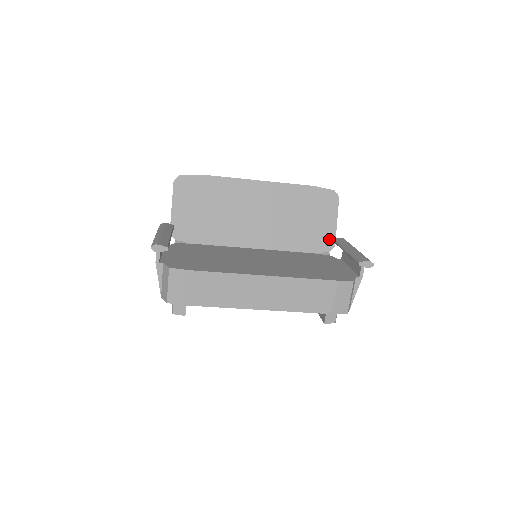
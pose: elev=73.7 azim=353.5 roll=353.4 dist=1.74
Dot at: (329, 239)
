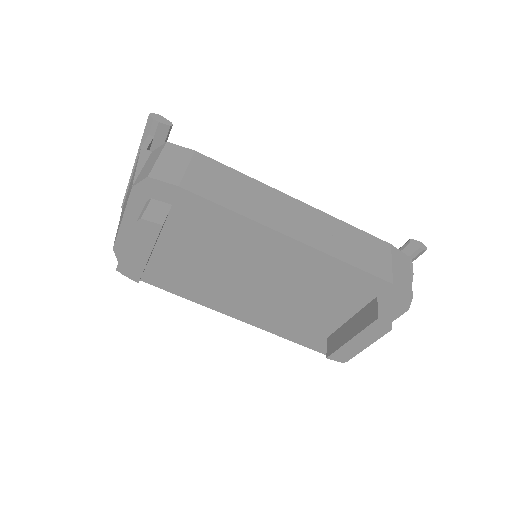
Dot at: occluded
